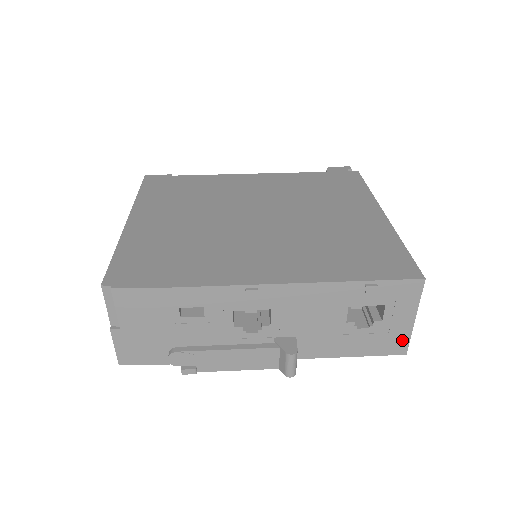
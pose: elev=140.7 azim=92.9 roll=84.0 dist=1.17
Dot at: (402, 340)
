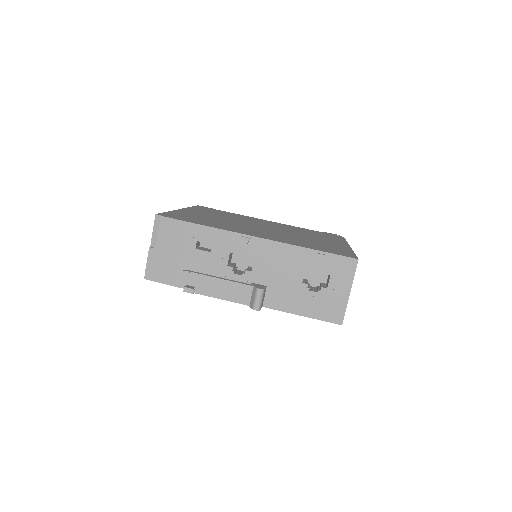
Dot at: (340, 310)
